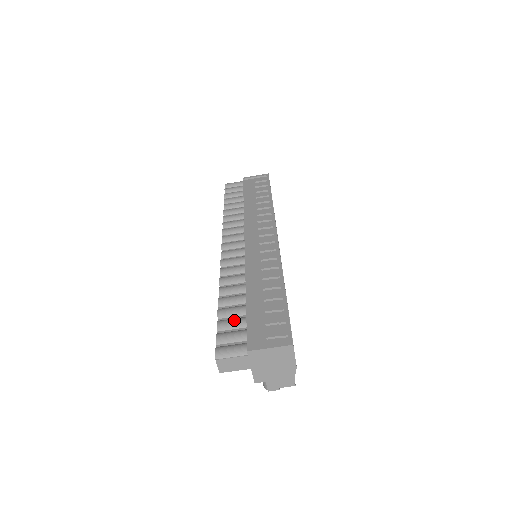
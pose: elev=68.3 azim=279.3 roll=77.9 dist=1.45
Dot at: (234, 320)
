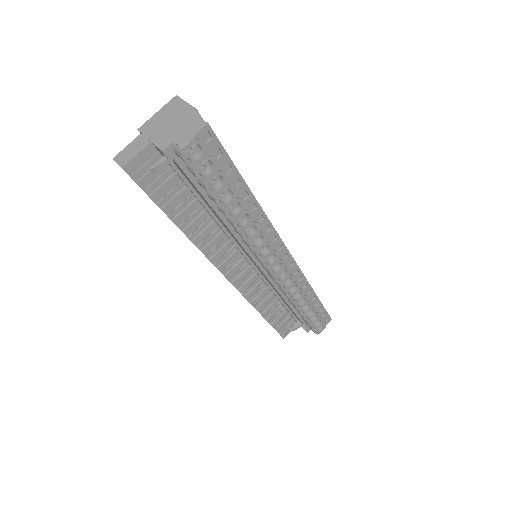
Dot at: occluded
